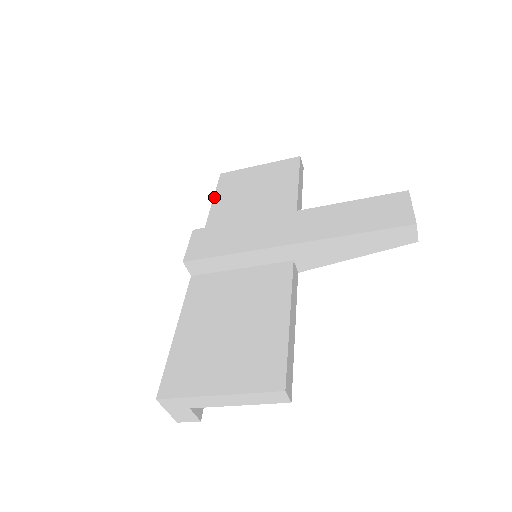
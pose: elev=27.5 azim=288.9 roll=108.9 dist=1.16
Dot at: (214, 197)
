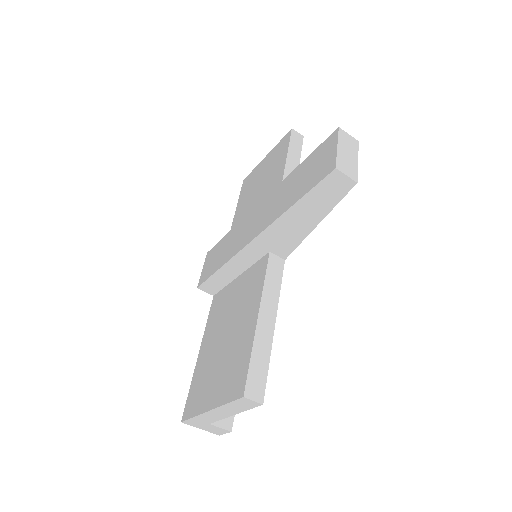
Dot at: (236, 208)
